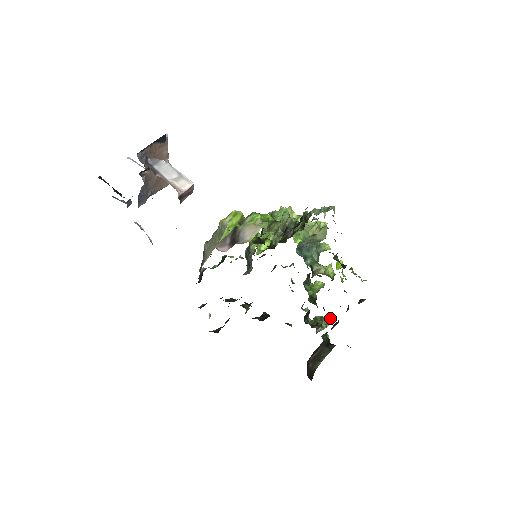
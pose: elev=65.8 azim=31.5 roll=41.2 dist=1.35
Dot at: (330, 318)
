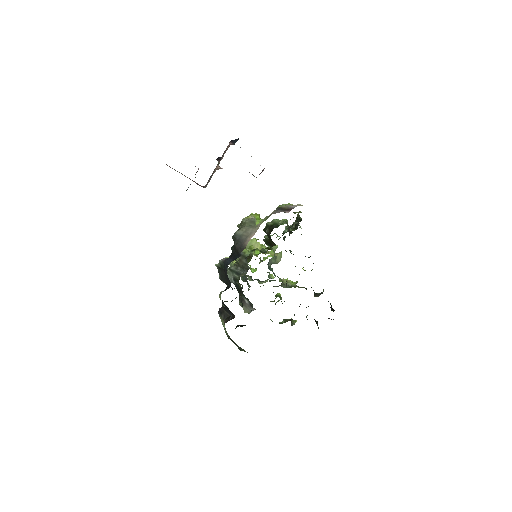
Dot at: occluded
